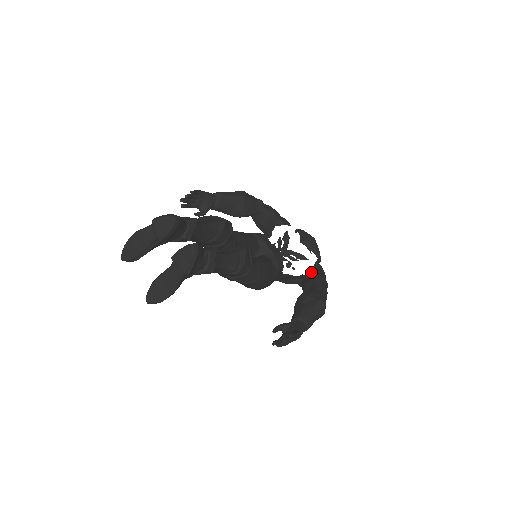
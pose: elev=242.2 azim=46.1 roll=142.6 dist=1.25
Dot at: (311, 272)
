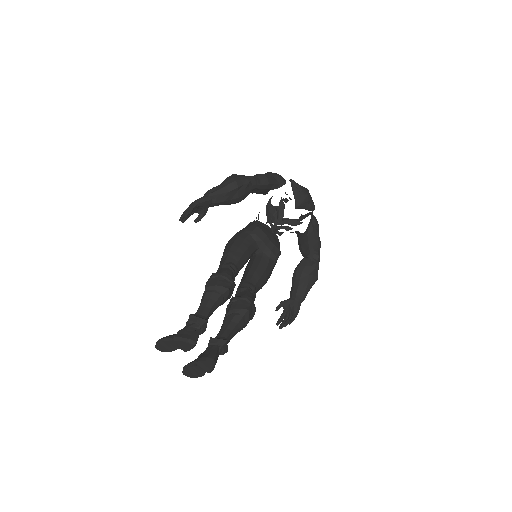
Dot at: (306, 231)
